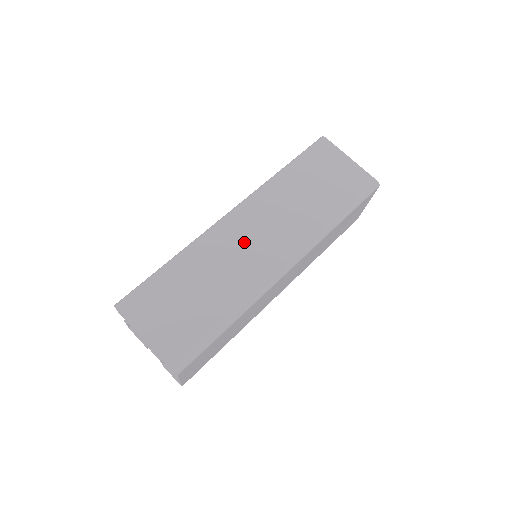
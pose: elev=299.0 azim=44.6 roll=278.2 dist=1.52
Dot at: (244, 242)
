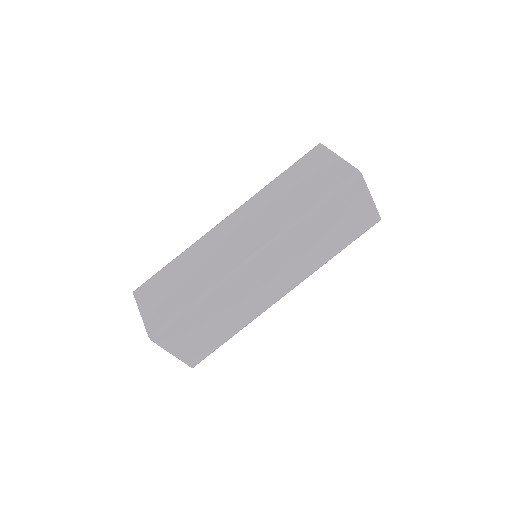
Dot at: (226, 239)
